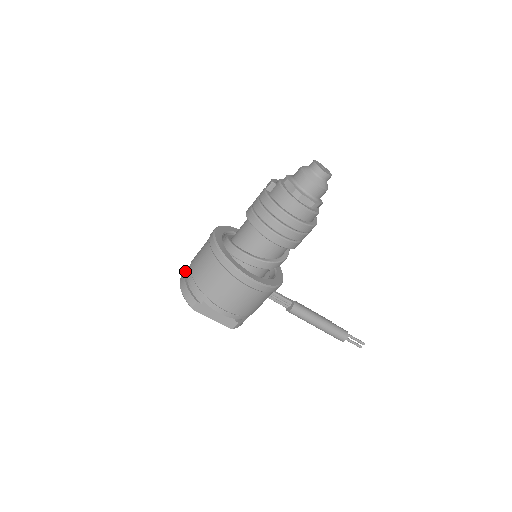
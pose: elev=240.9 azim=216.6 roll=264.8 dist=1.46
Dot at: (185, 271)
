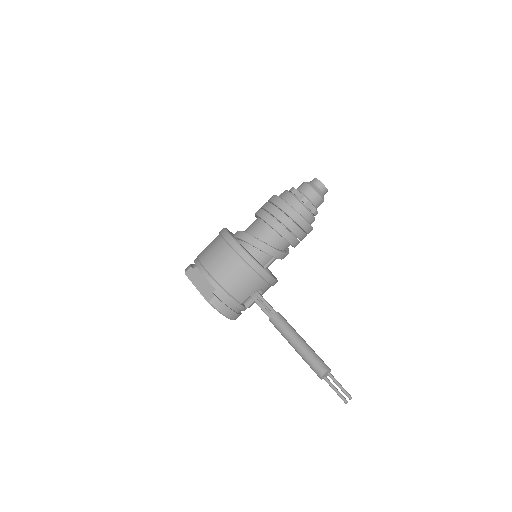
Dot at: occluded
